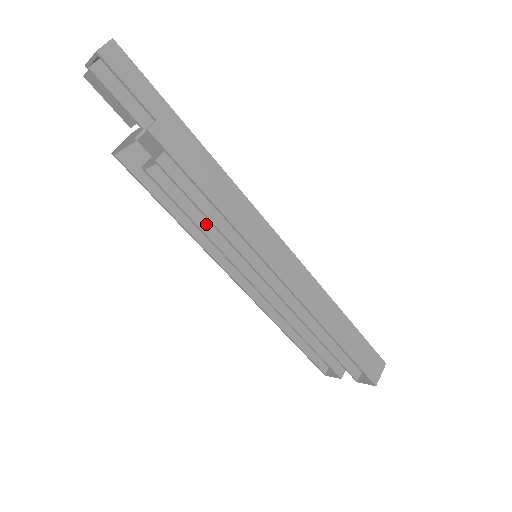
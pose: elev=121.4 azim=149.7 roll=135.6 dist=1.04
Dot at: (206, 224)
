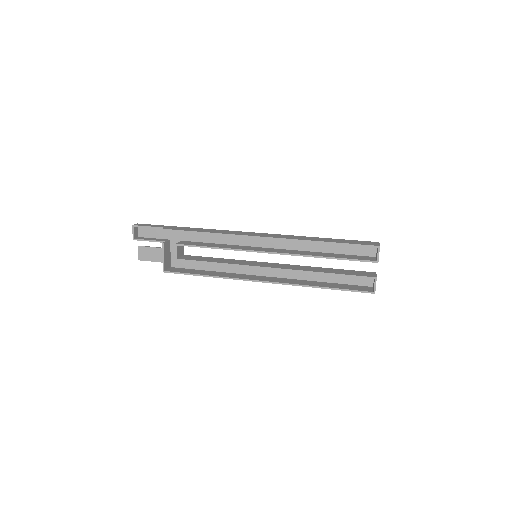
Dot at: (221, 262)
